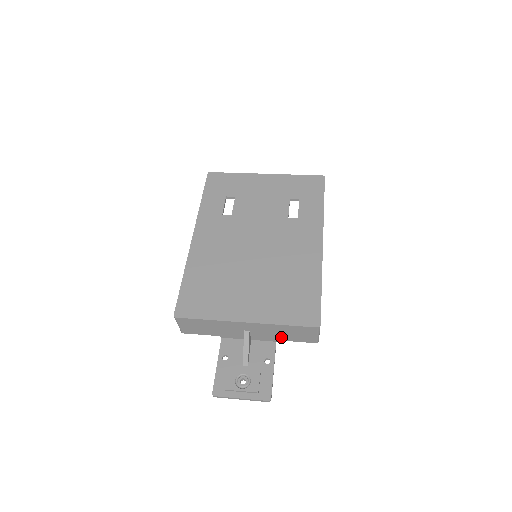
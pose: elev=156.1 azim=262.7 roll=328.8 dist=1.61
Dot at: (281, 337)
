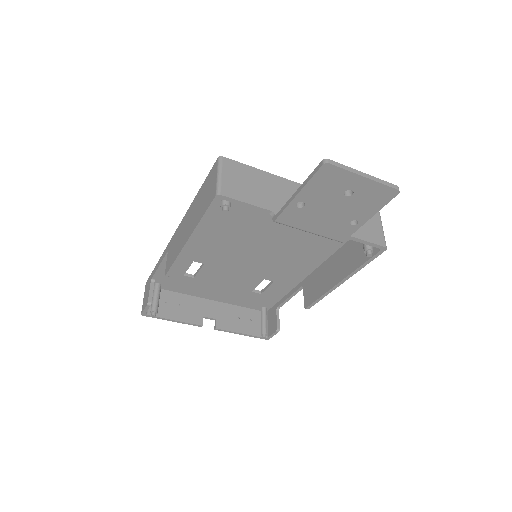
Dot at: occluded
